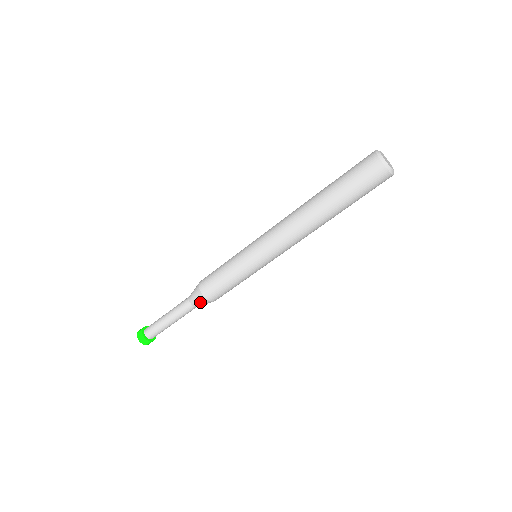
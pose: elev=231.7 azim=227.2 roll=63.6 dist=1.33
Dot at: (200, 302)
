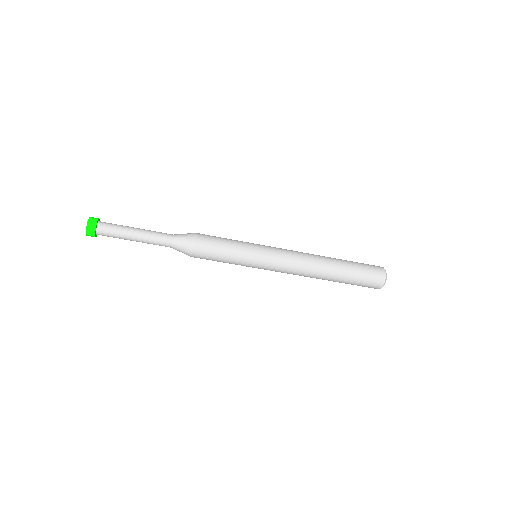
Dot at: (182, 252)
